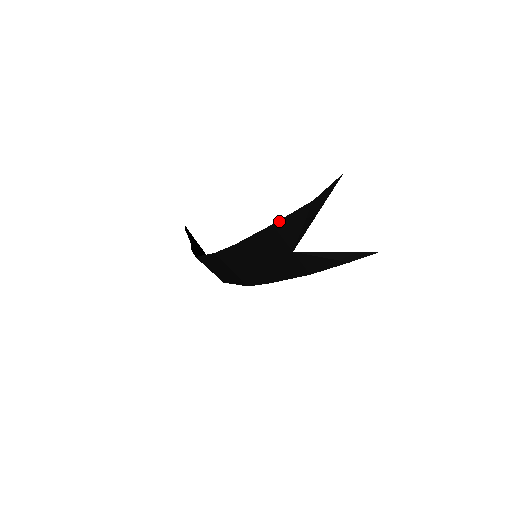
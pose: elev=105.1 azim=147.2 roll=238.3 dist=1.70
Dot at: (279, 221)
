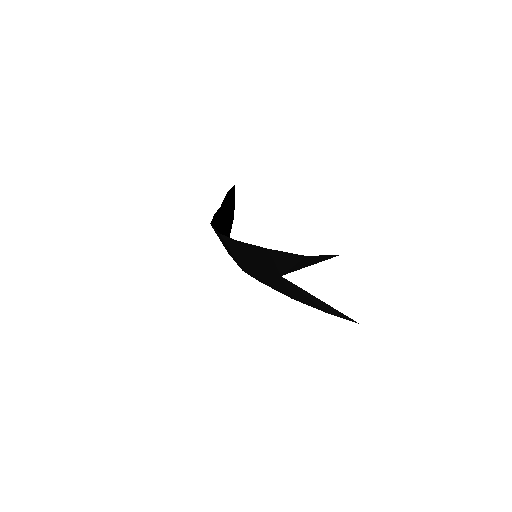
Dot at: (274, 250)
